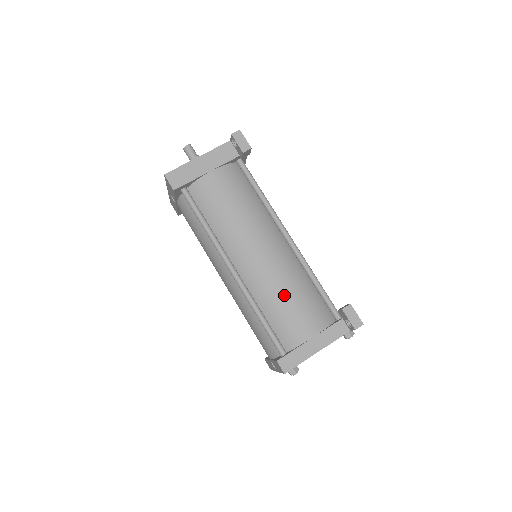
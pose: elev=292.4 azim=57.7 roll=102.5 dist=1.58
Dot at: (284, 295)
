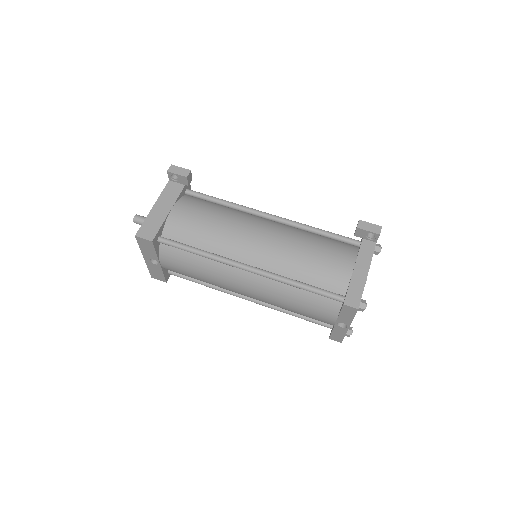
Dot at: (304, 254)
